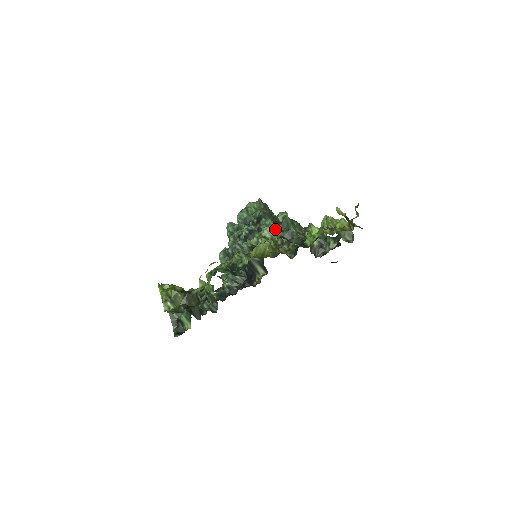
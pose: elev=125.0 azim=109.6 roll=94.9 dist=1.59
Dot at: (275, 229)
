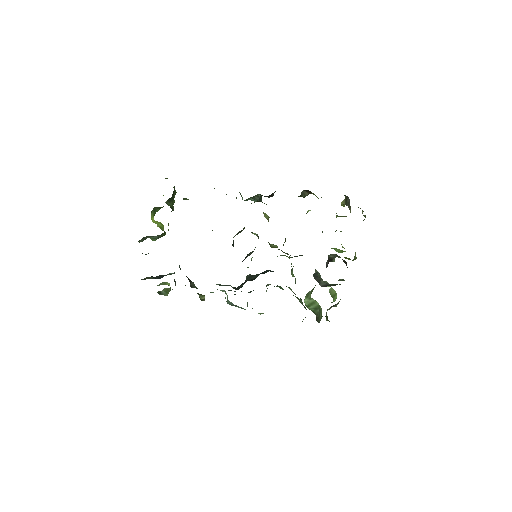
Dot at: occluded
